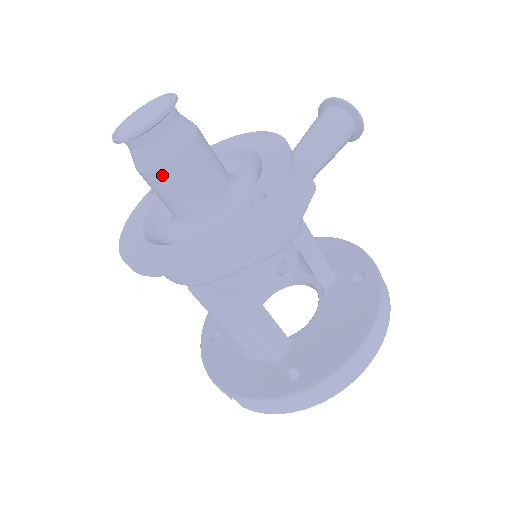
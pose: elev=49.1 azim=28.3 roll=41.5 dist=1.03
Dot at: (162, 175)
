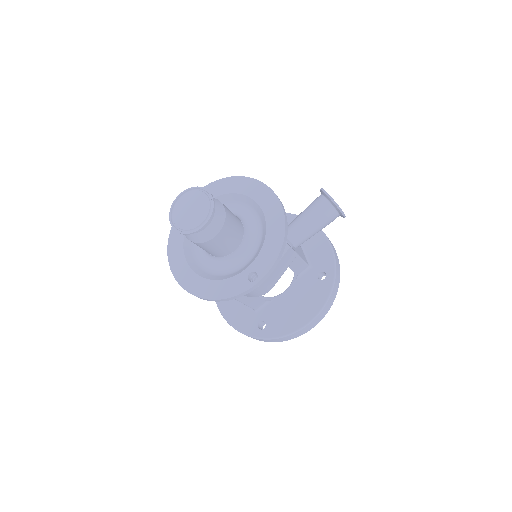
Dot at: (198, 245)
